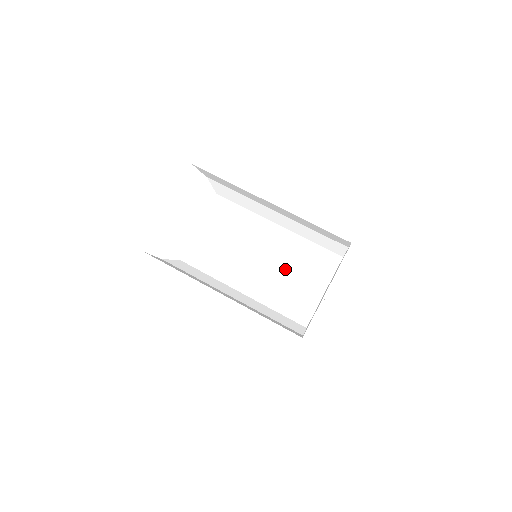
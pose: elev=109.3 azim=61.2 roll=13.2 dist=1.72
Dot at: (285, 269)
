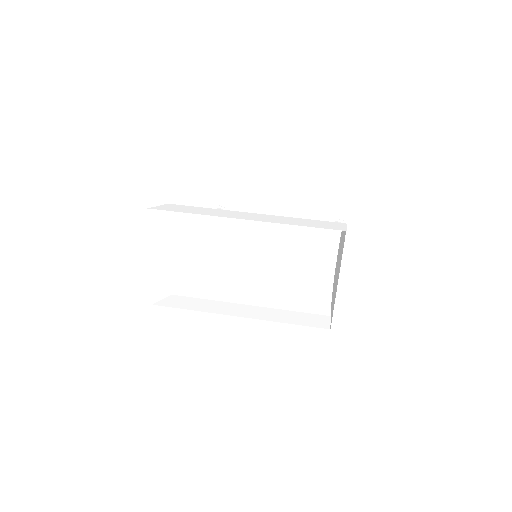
Dot at: (289, 249)
